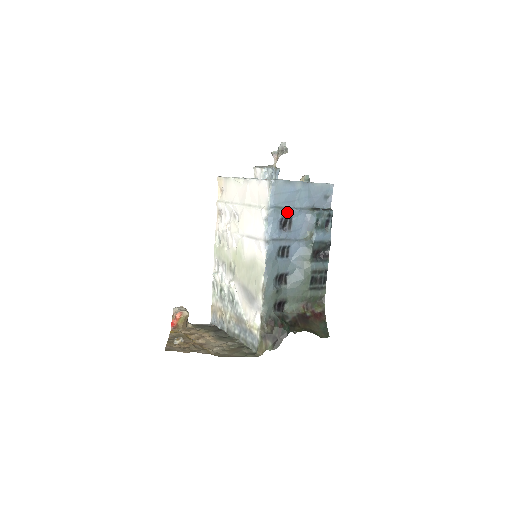
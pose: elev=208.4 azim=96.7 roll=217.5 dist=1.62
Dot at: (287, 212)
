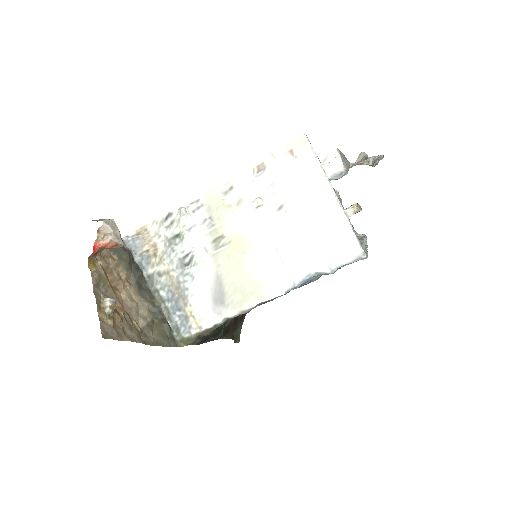
Dot at: occluded
